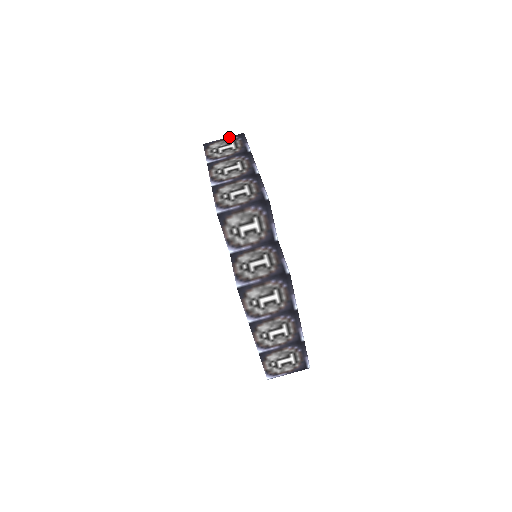
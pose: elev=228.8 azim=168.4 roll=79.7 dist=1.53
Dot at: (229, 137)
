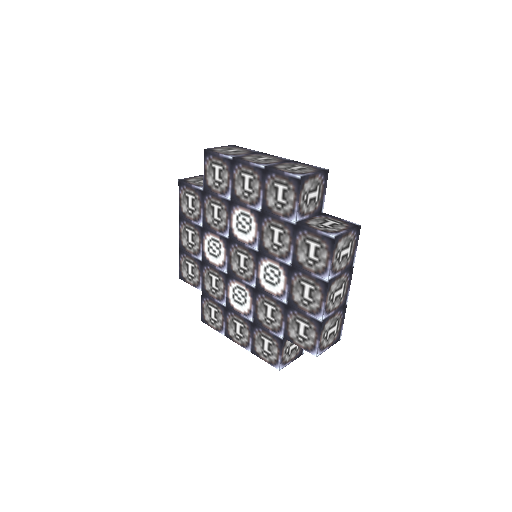
Dot at: (224, 146)
